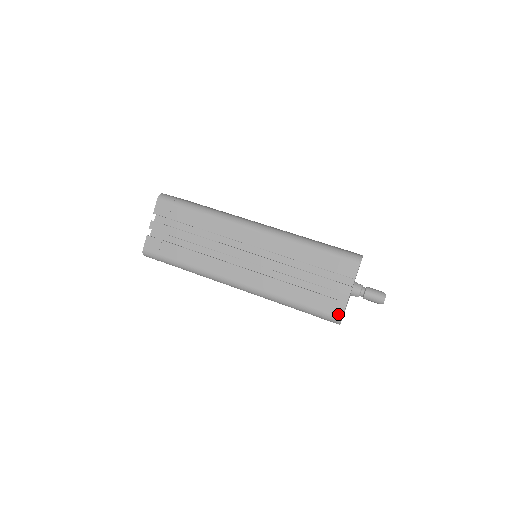
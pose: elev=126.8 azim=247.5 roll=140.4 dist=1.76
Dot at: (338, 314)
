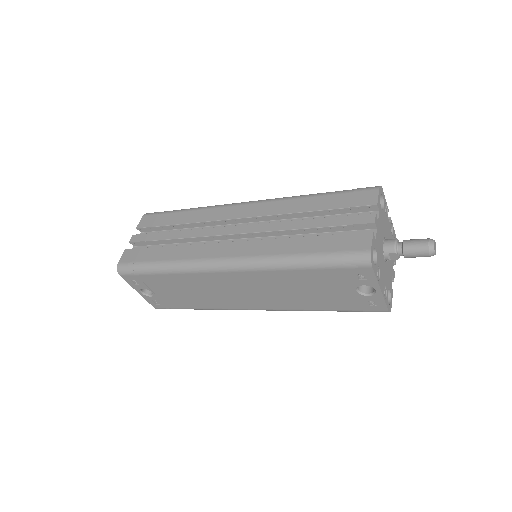
Dot at: (364, 247)
